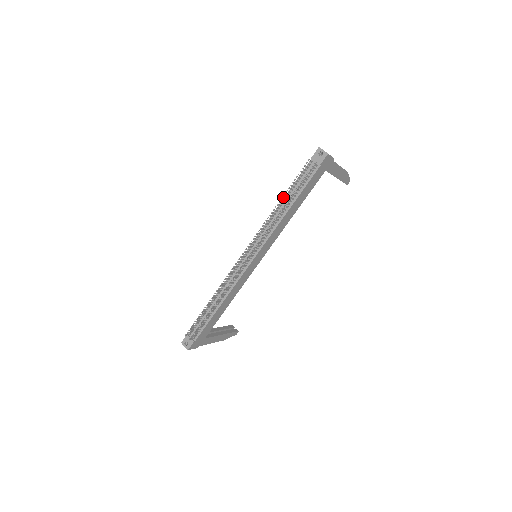
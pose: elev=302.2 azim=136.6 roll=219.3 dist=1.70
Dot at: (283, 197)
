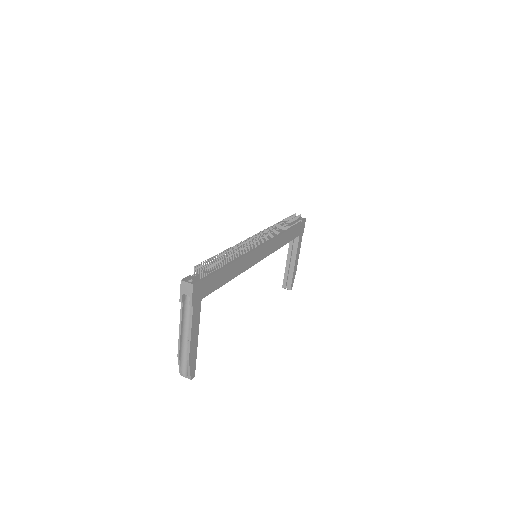
Dot at: (282, 221)
